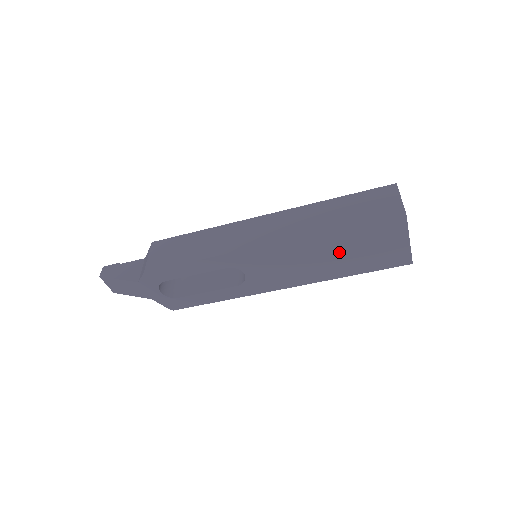
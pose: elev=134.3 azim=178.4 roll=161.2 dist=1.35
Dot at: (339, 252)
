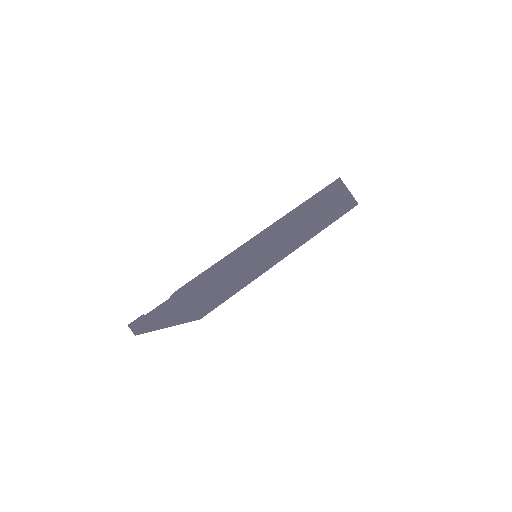
Dot at: occluded
